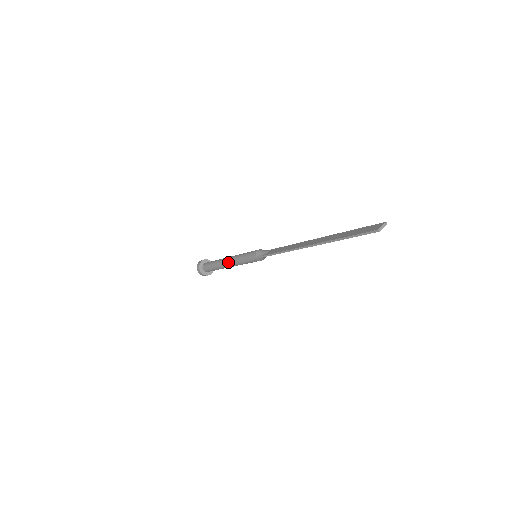
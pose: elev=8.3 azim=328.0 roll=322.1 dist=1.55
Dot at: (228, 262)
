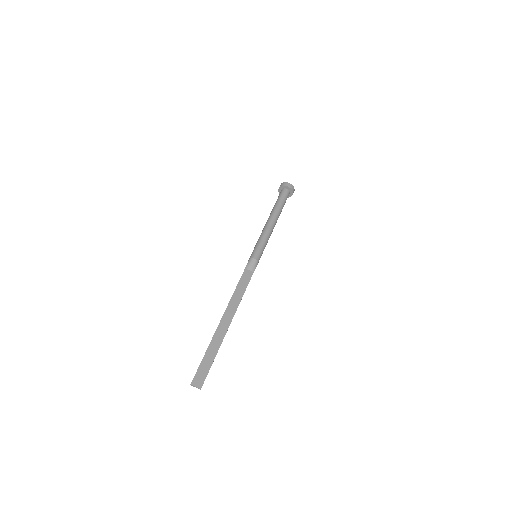
Dot at: (266, 224)
